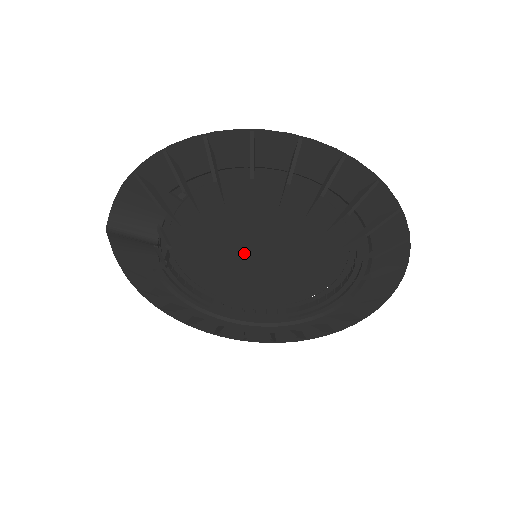
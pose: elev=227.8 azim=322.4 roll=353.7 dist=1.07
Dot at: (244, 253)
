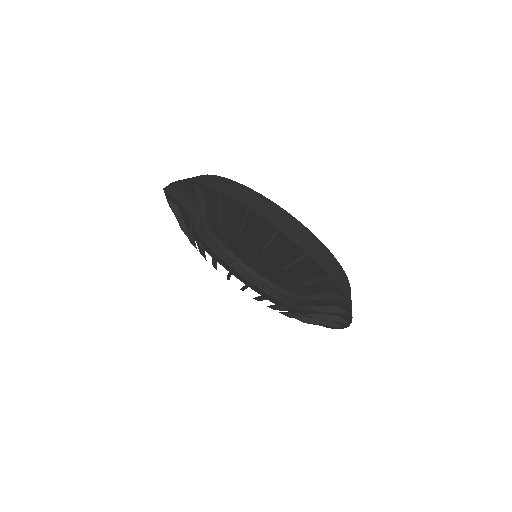
Dot at: (251, 246)
